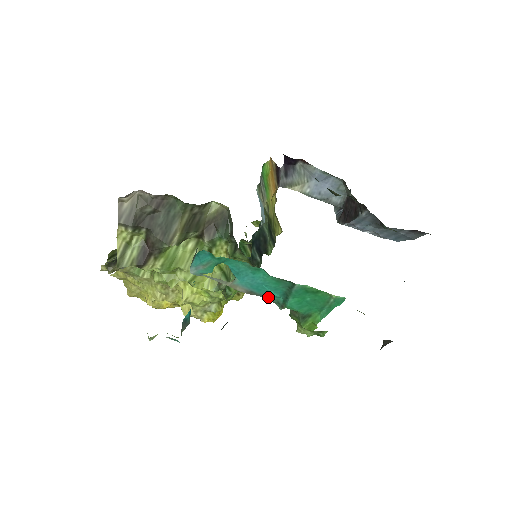
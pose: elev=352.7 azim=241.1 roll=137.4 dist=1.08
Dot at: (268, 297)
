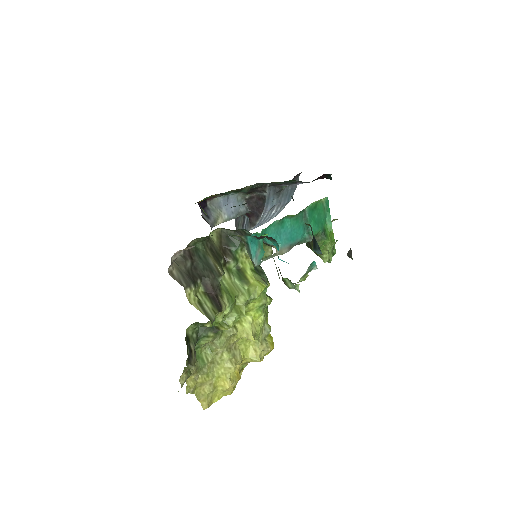
Dot at: (300, 240)
